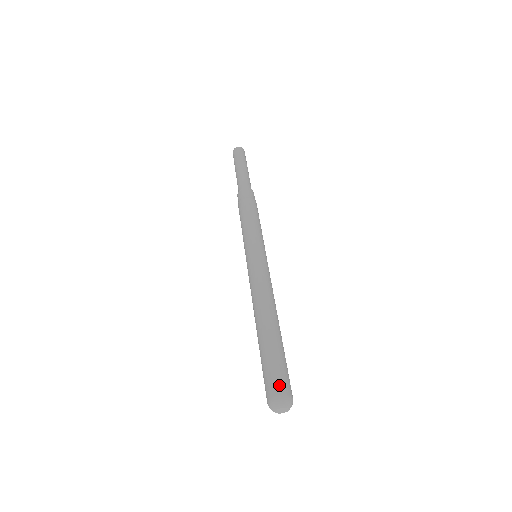
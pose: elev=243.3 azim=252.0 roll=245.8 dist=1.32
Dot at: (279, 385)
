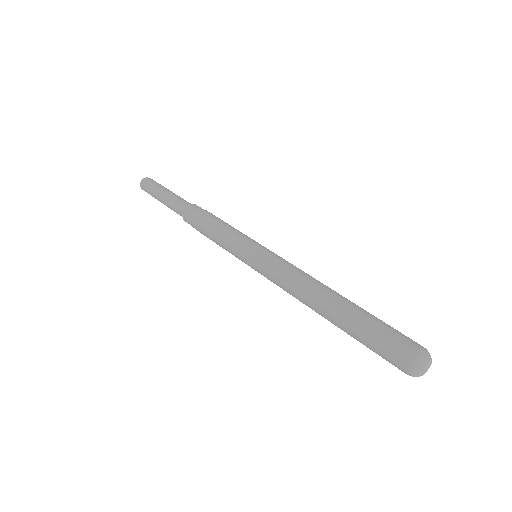
Dot at: (402, 348)
